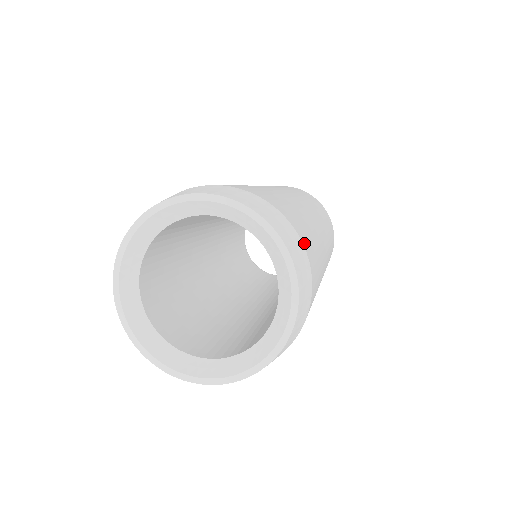
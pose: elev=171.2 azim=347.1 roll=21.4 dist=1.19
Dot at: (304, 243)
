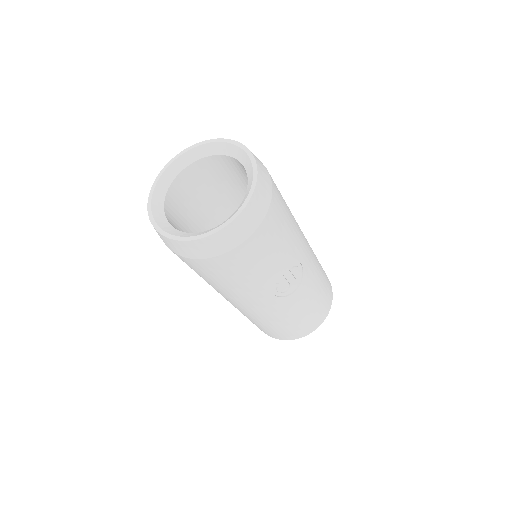
Dot at: occluded
